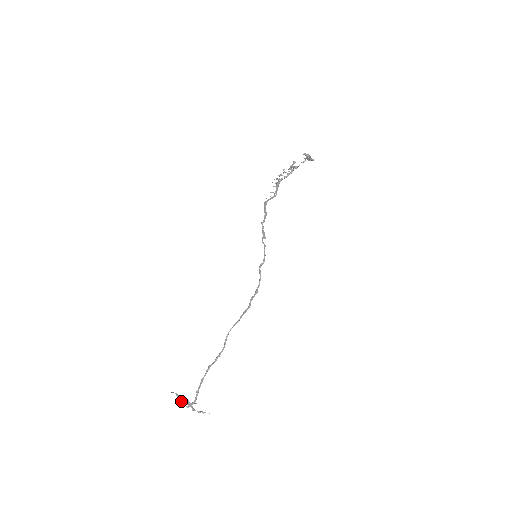
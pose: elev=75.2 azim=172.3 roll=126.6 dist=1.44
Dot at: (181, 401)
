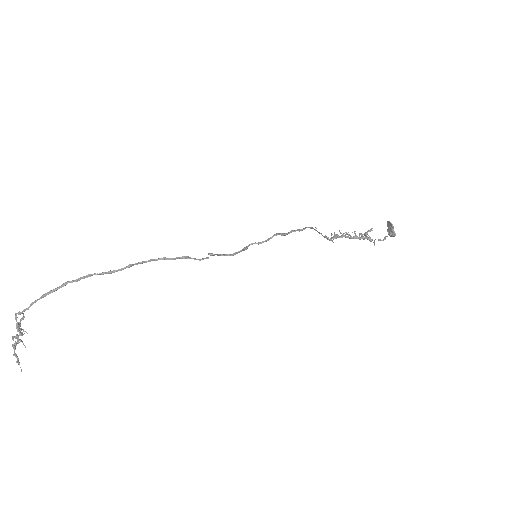
Dot at: occluded
